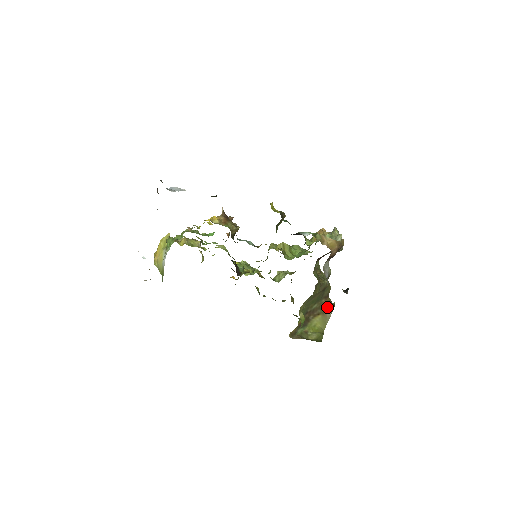
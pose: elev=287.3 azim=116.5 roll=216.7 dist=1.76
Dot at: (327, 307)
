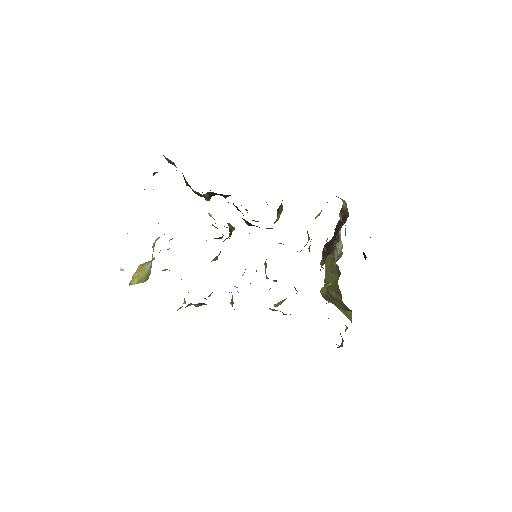
Dot at: (345, 307)
